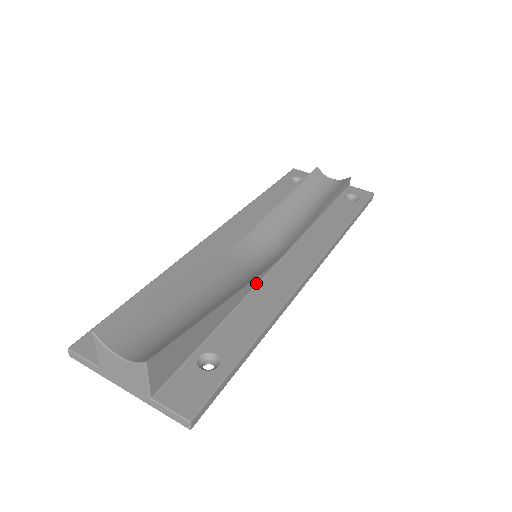
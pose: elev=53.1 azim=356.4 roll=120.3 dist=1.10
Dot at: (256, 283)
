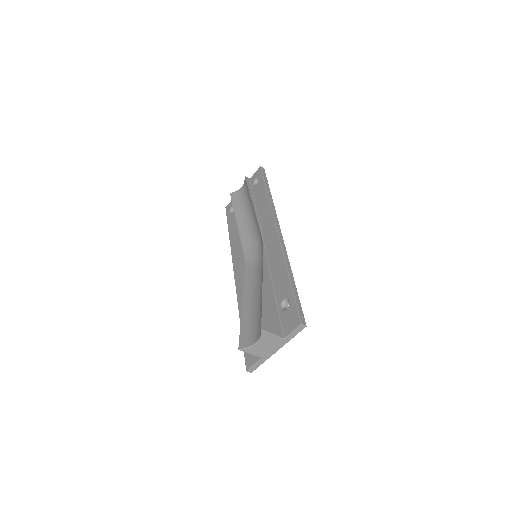
Dot at: (266, 263)
